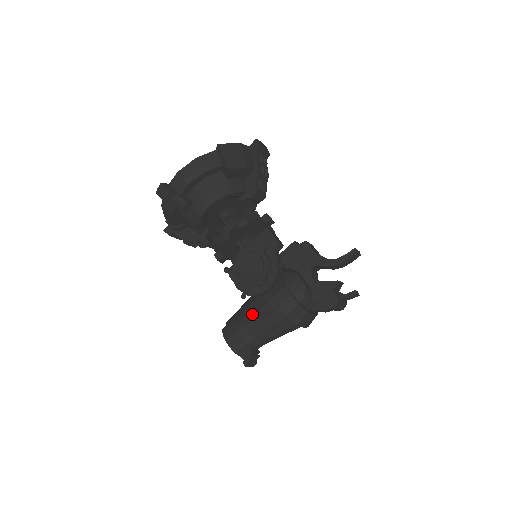
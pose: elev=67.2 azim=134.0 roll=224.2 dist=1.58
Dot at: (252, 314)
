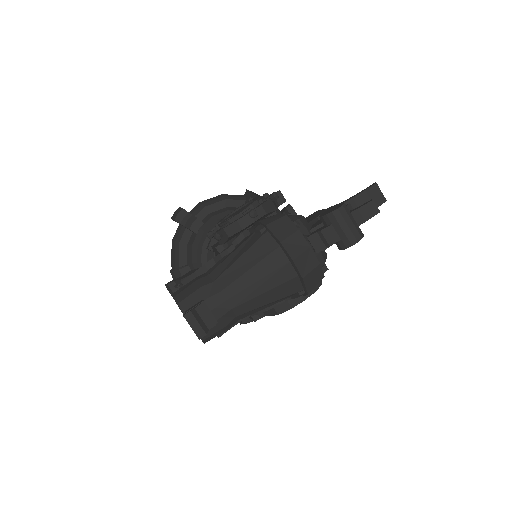
Dot at: (221, 252)
